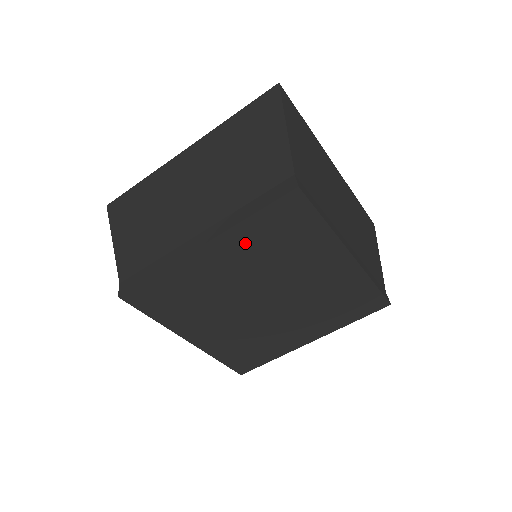
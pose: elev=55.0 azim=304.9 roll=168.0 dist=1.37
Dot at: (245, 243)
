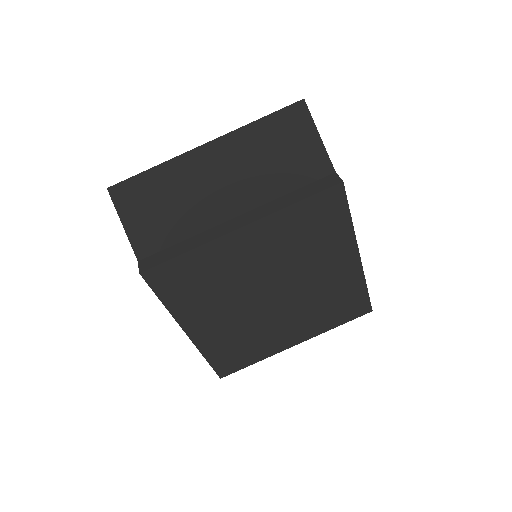
Dot at: (280, 230)
